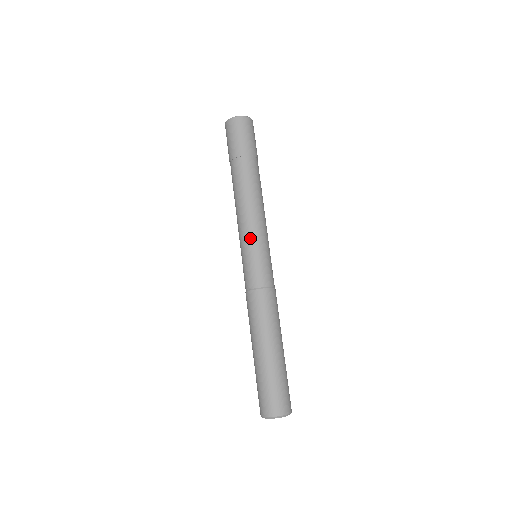
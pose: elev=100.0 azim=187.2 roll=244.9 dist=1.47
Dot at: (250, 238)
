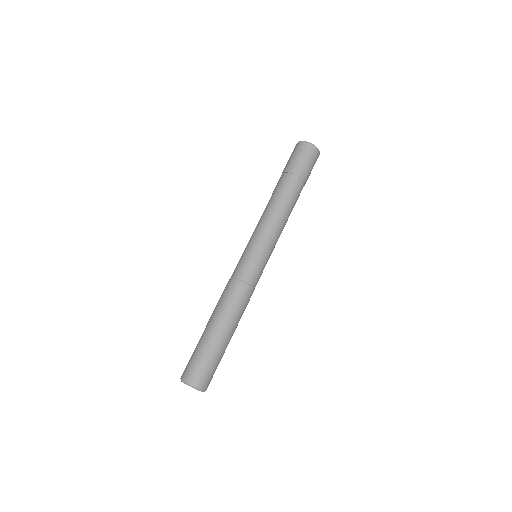
Dot at: (254, 237)
